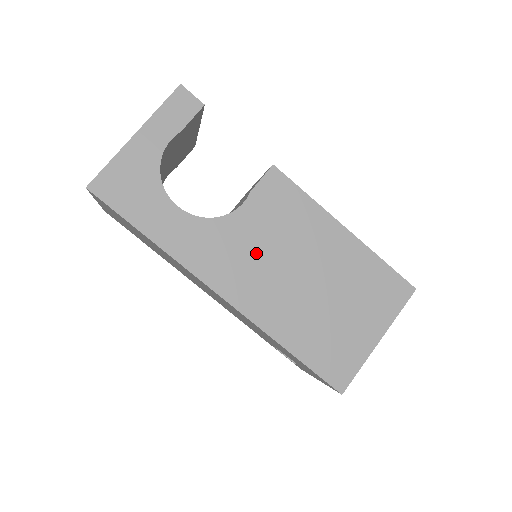
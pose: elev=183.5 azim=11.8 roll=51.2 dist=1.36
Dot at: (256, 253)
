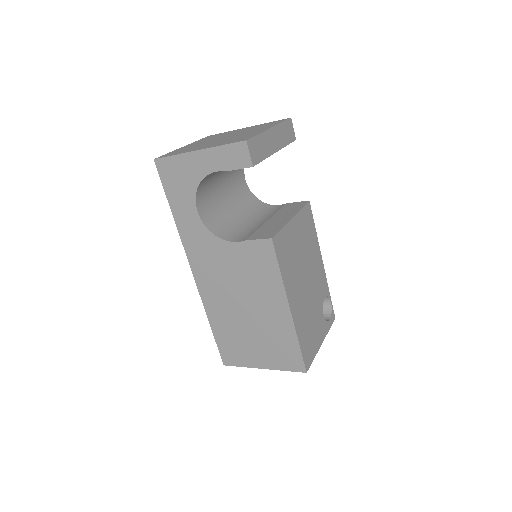
Dot at: (225, 272)
